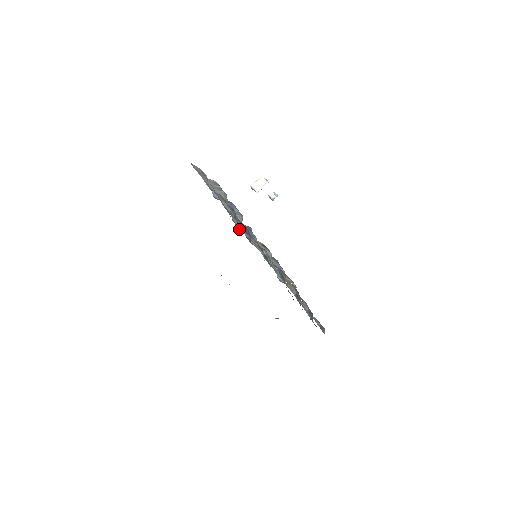
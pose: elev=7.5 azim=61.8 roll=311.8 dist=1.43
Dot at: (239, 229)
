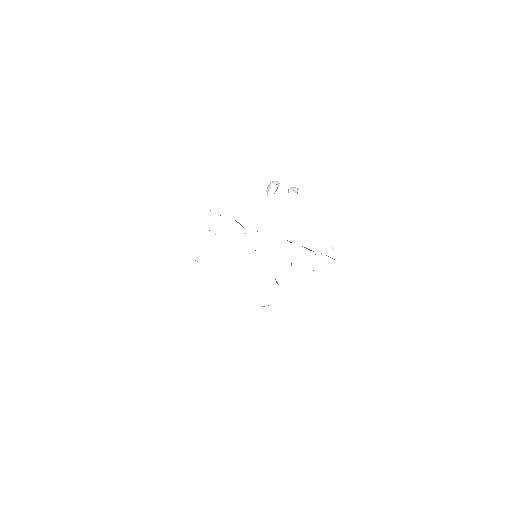
Dot at: occluded
